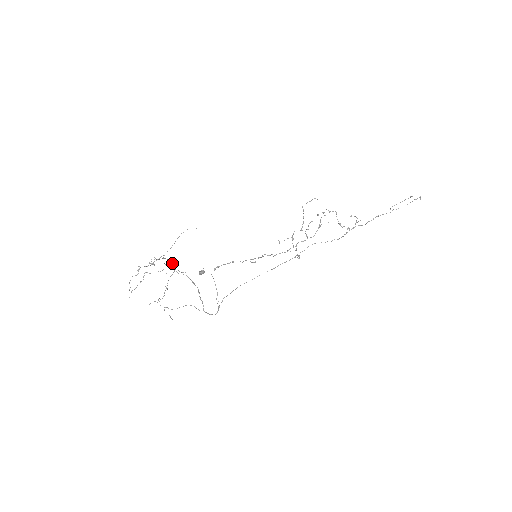
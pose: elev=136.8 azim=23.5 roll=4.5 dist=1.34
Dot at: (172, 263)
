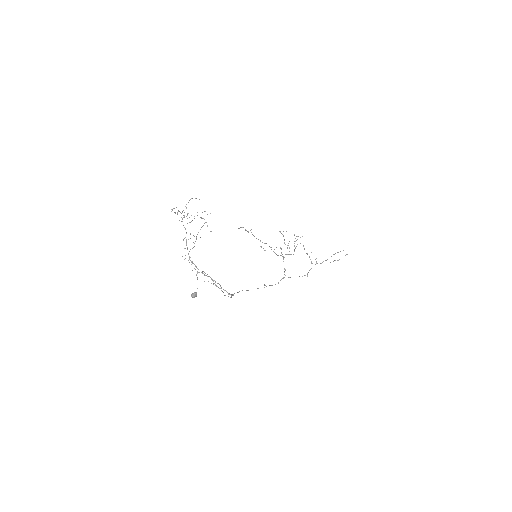
Dot at: (202, 218)
